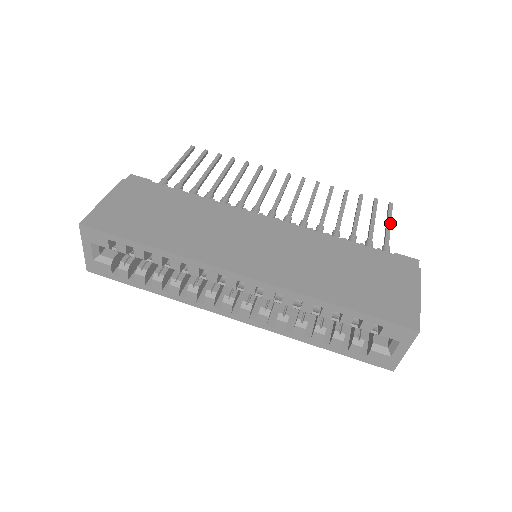
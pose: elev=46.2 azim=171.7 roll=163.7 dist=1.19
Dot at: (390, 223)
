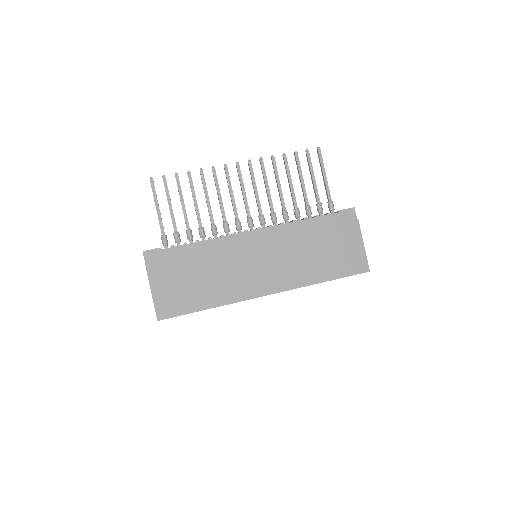
Dot at: (325, 175)
